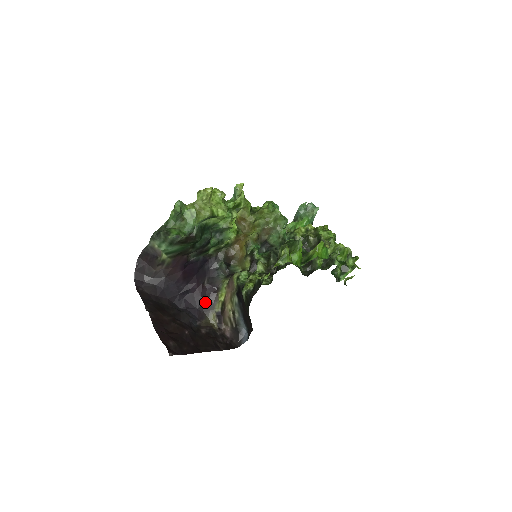
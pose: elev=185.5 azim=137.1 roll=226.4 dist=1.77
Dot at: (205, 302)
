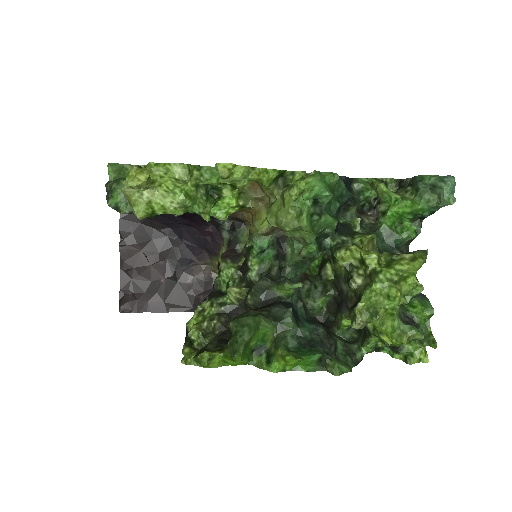
Dot at: (207, 245)
